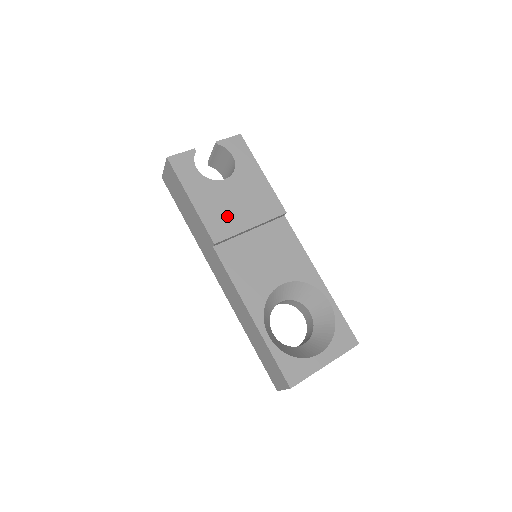
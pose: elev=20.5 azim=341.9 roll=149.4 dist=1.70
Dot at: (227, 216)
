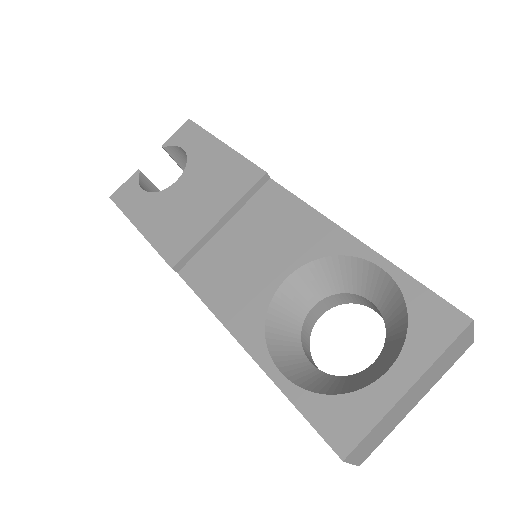
Dot at: (184, 224)
